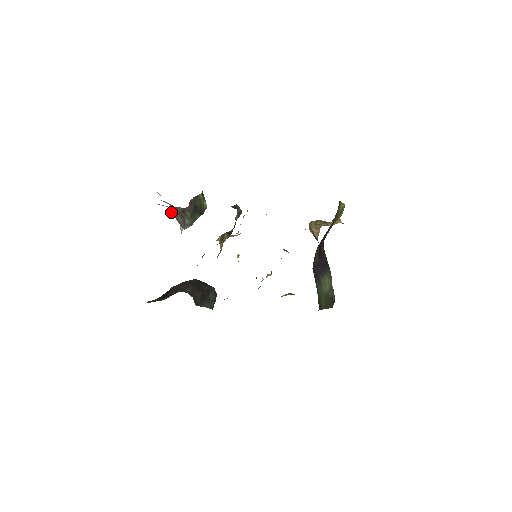
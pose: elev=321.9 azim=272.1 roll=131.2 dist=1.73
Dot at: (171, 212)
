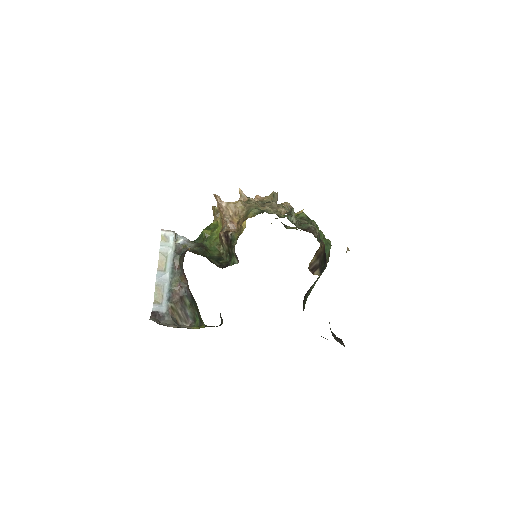
Dot at: (162, 240)
